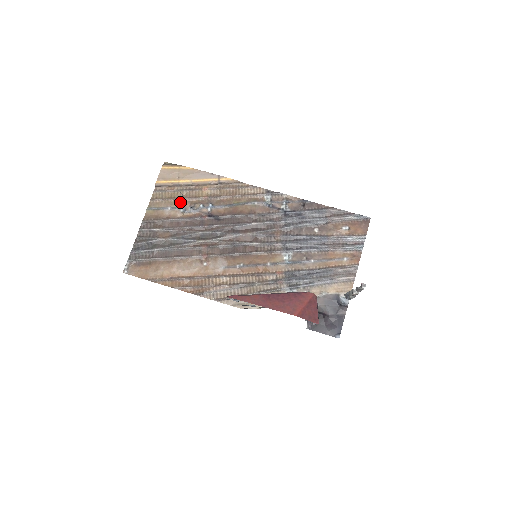
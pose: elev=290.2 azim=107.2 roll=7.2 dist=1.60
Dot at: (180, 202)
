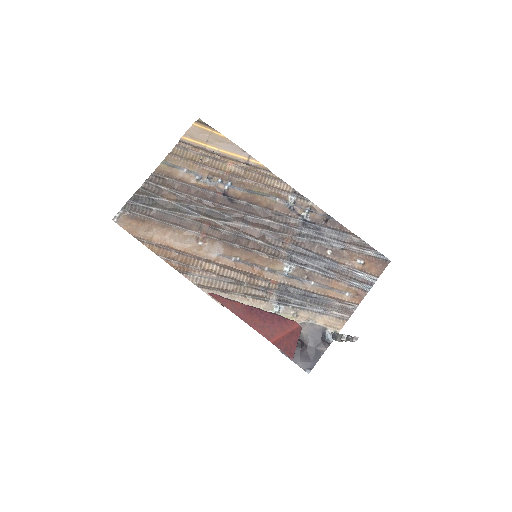
Dot at: (199, 168)
